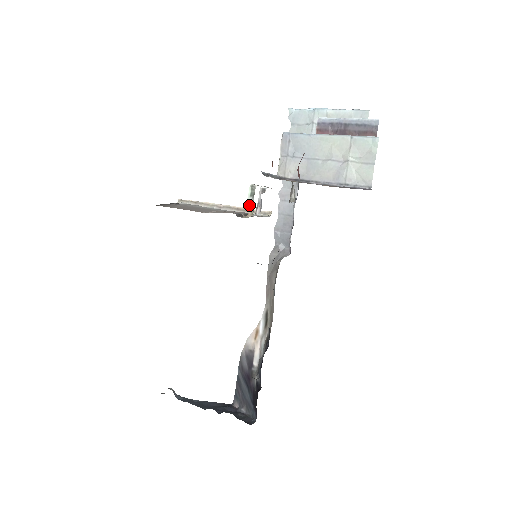
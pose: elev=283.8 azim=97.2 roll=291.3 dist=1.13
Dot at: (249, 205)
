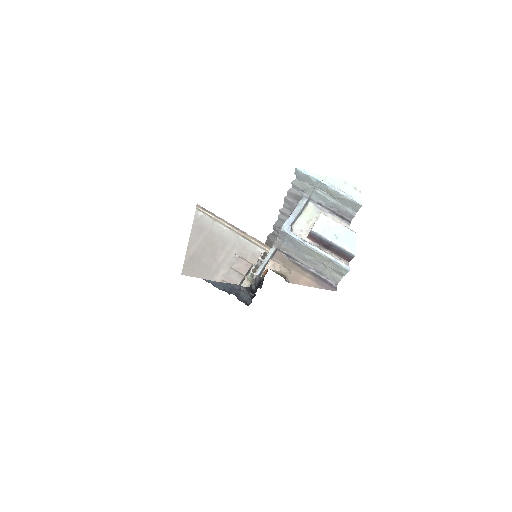
Dot at: (249, 279)
